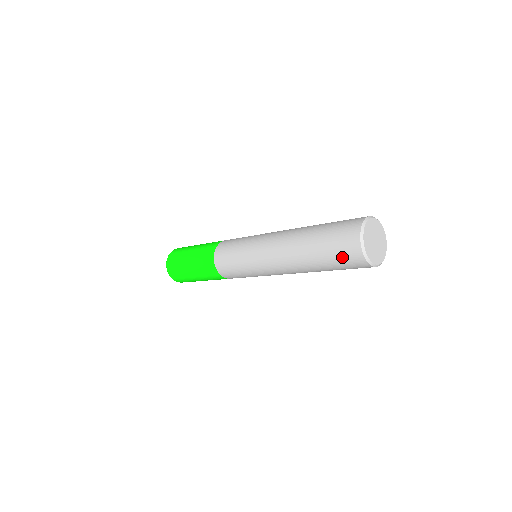
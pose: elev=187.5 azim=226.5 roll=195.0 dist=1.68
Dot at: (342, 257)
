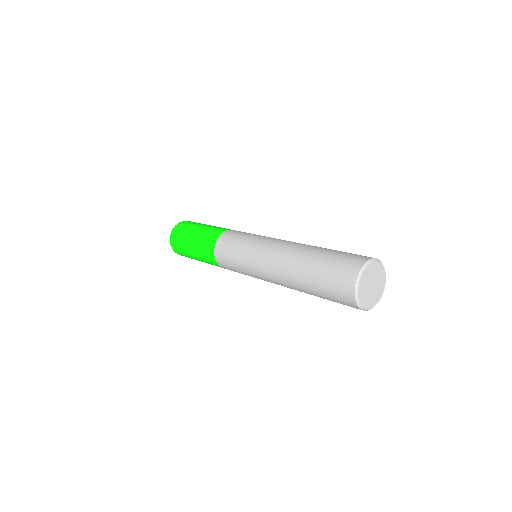
Dot at: occluded
